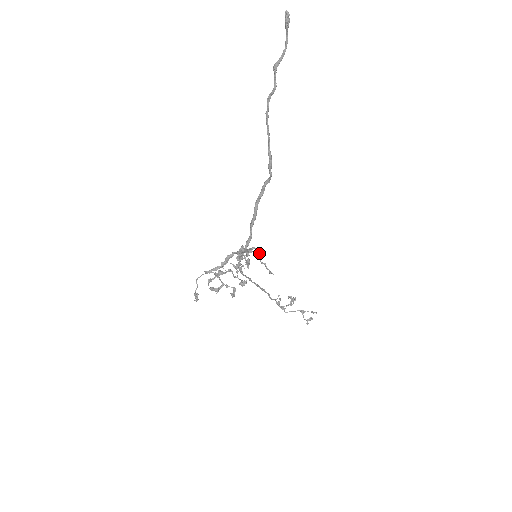
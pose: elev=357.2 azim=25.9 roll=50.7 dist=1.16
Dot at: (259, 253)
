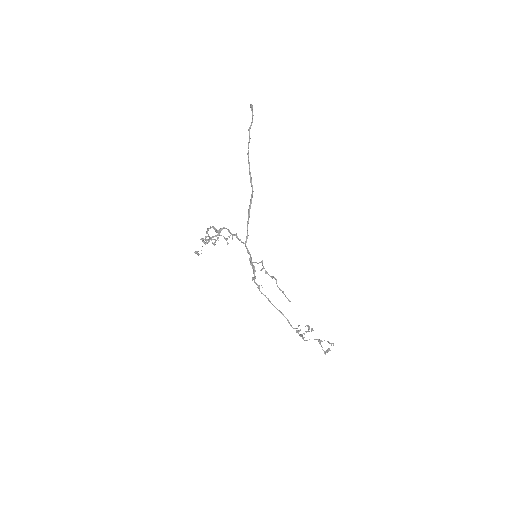
Dot at: (275, 278)
